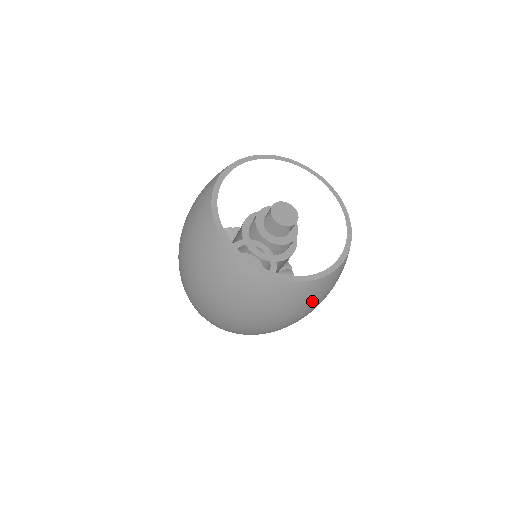
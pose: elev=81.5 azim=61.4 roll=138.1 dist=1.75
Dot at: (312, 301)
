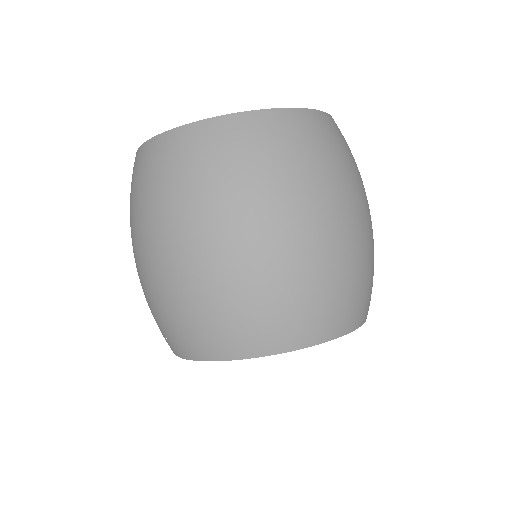
Dot at: (338, 157)
